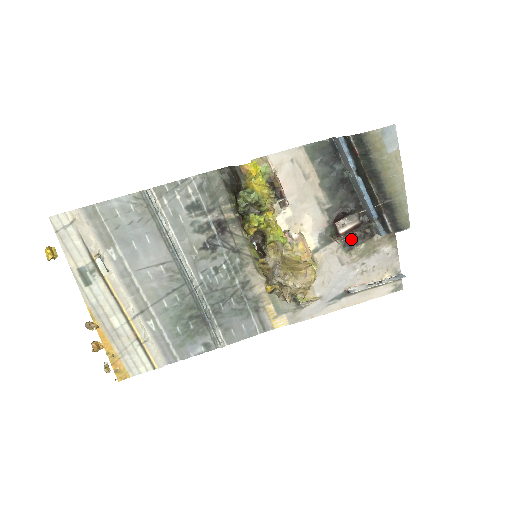
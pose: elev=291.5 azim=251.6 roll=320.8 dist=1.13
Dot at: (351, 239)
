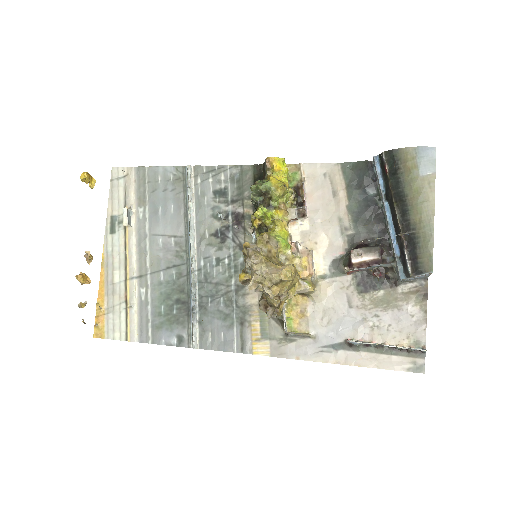
Dot at: (369, 280)
